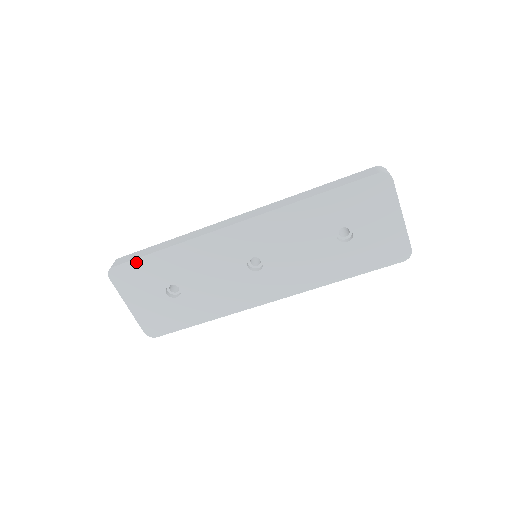
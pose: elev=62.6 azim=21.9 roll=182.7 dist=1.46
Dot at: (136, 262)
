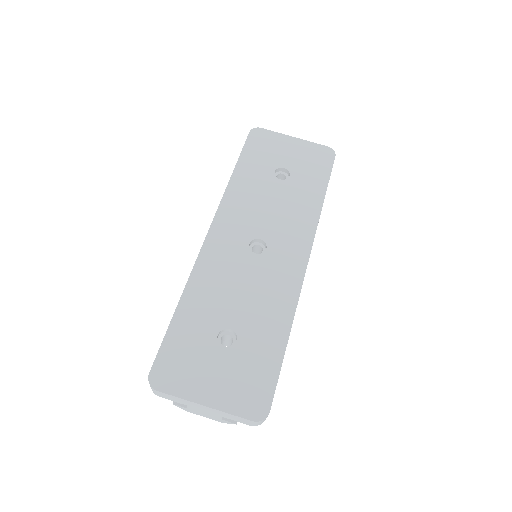
Dot at: (166, 344)
